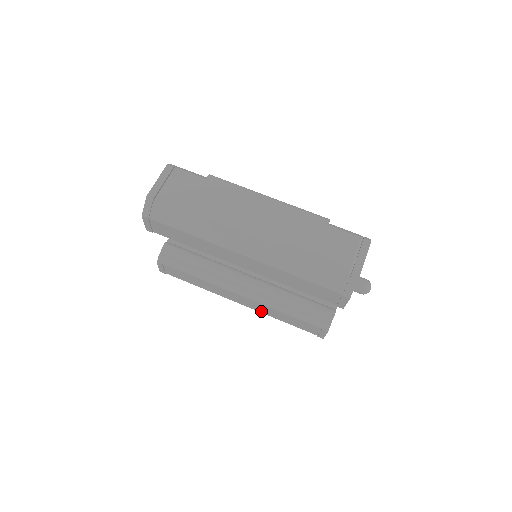
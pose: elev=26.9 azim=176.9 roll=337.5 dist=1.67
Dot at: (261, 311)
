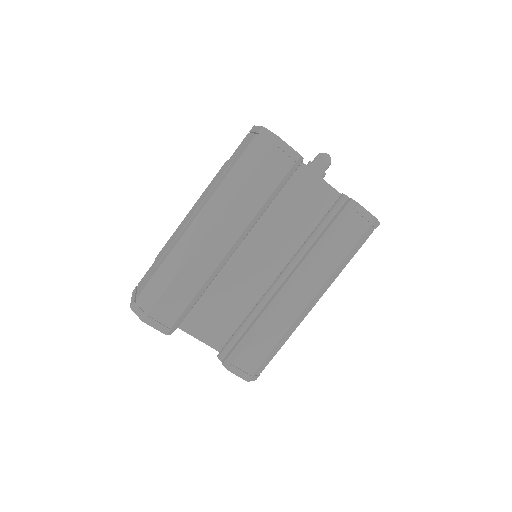
Dot at: (324, 279)
